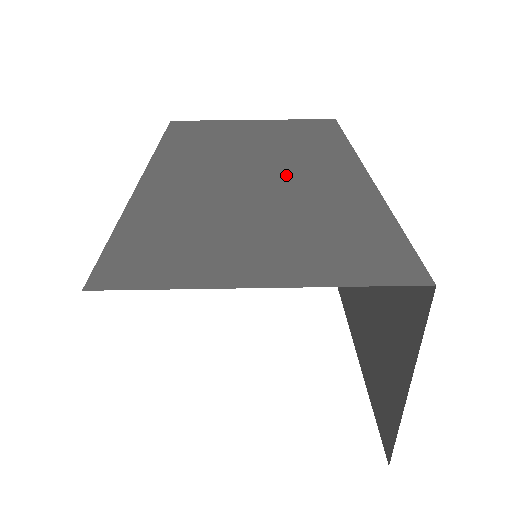
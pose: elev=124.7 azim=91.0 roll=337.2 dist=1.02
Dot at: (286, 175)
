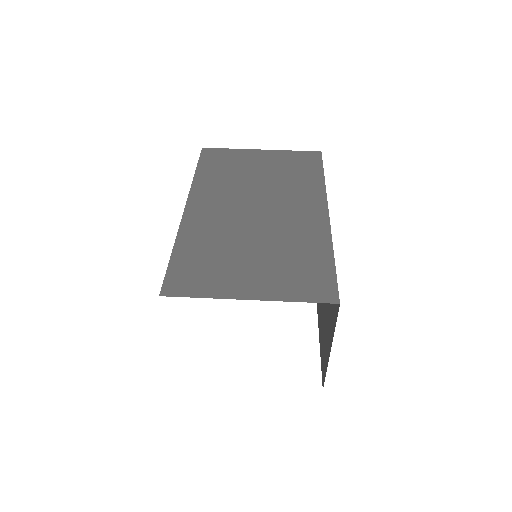
Dot at: (276, 212)
